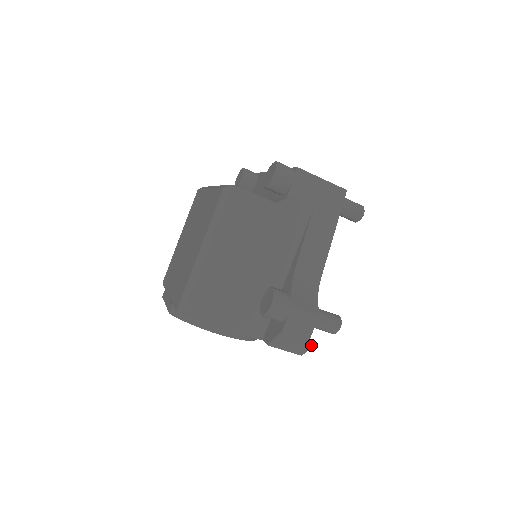
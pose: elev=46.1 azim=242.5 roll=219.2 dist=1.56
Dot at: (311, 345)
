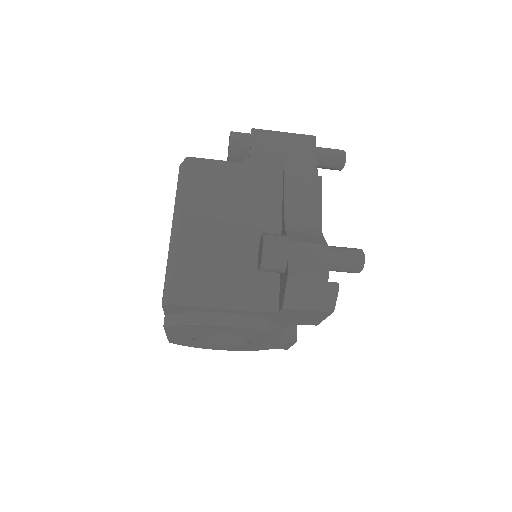
Dot at: (335, 287)
